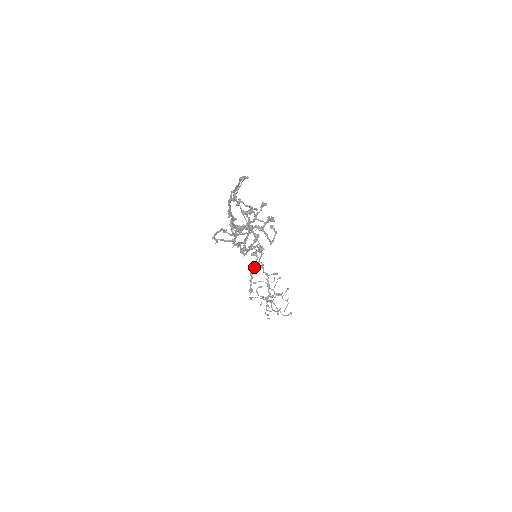
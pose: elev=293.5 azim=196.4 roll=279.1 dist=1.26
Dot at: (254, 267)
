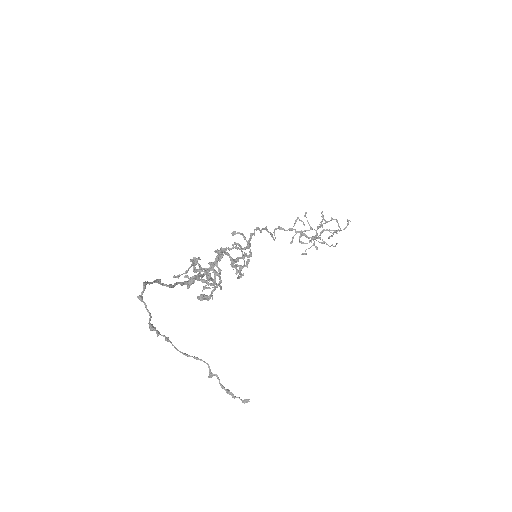
Dot at: occluded
